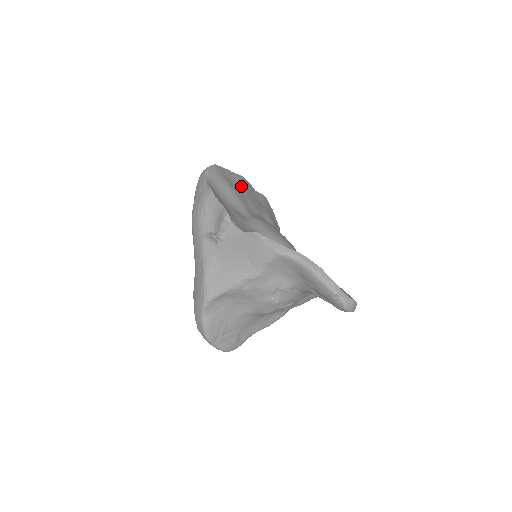
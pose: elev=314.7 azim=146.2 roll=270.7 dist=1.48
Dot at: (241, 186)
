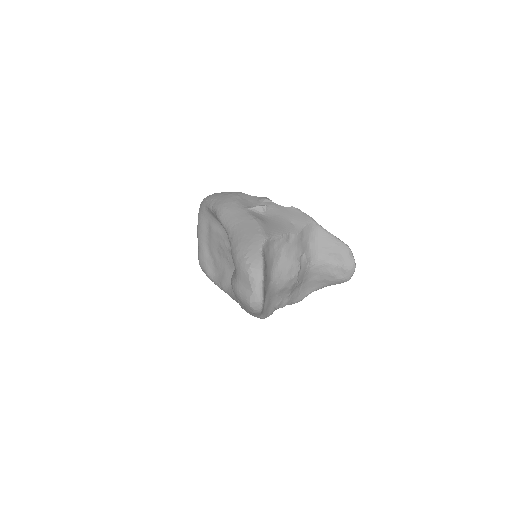
Dot at: occluded
